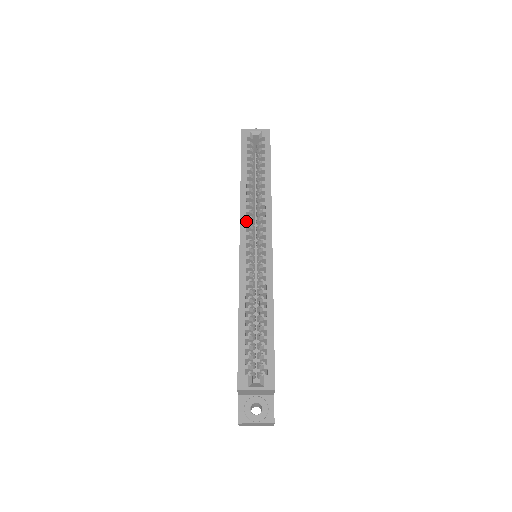
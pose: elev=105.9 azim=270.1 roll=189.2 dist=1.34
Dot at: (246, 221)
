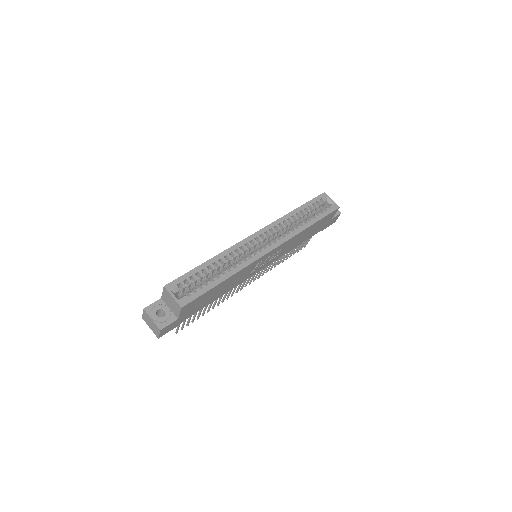
Dot at: (271, 229)
